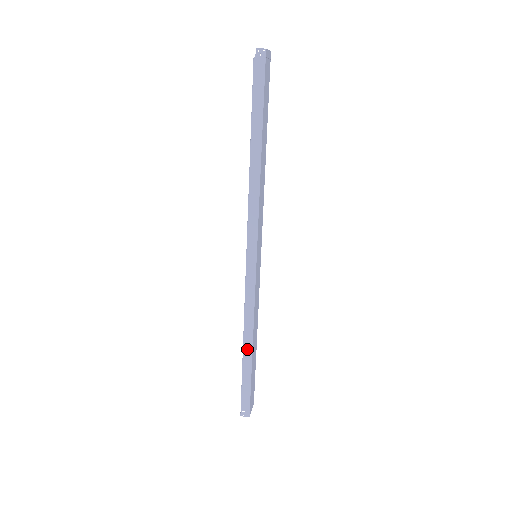
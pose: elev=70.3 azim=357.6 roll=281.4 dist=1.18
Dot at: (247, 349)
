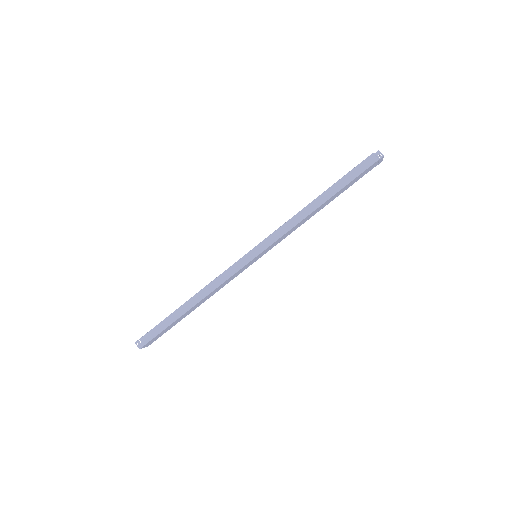
Dot at: (189, 304)
